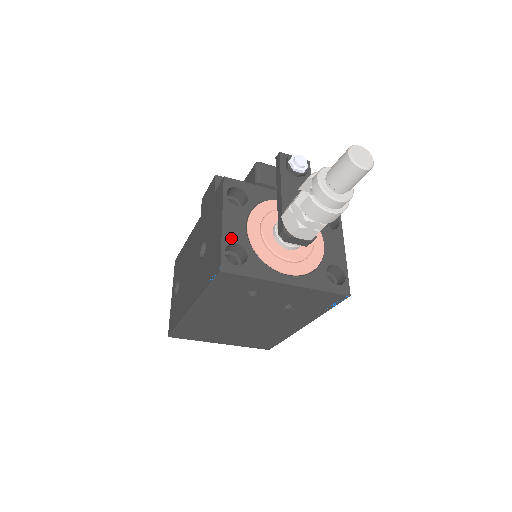
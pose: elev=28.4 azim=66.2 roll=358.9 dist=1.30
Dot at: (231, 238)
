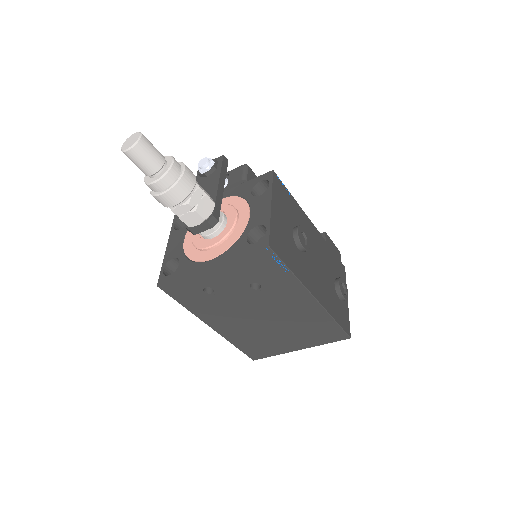
Dot at: (170, 257)
